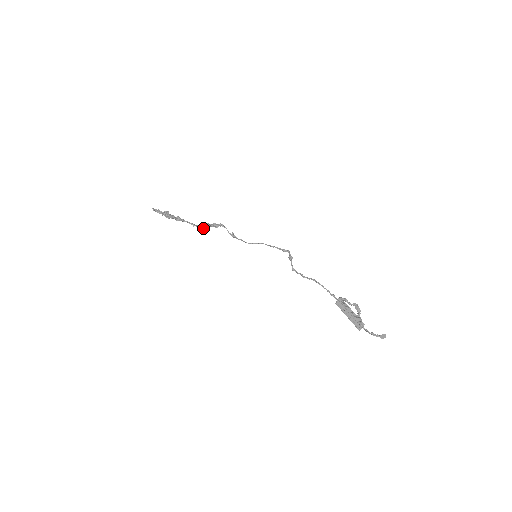
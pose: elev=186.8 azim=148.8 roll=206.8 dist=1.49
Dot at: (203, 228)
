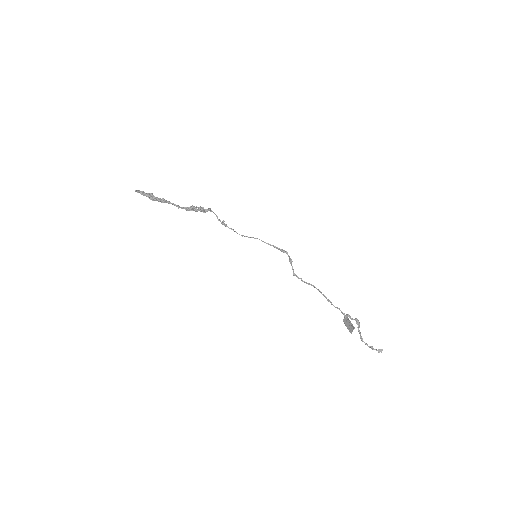
Dot at: (189, 210)
